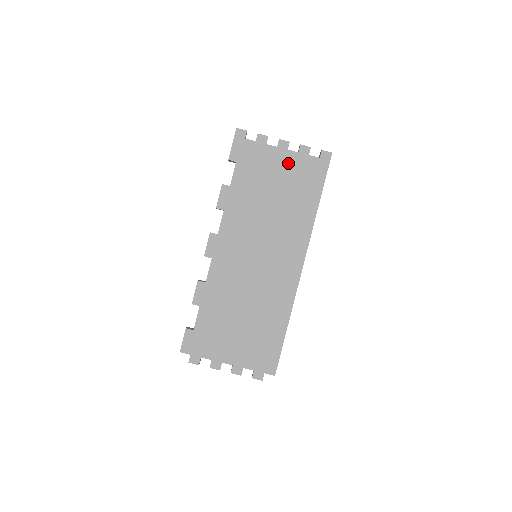
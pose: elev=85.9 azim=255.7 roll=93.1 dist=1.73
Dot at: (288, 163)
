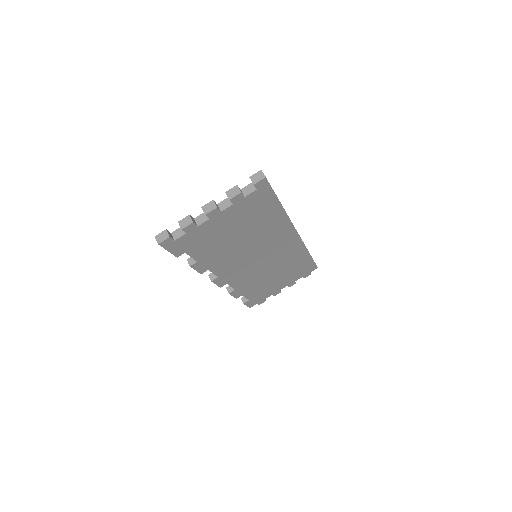
Dot at: (231, 216)
